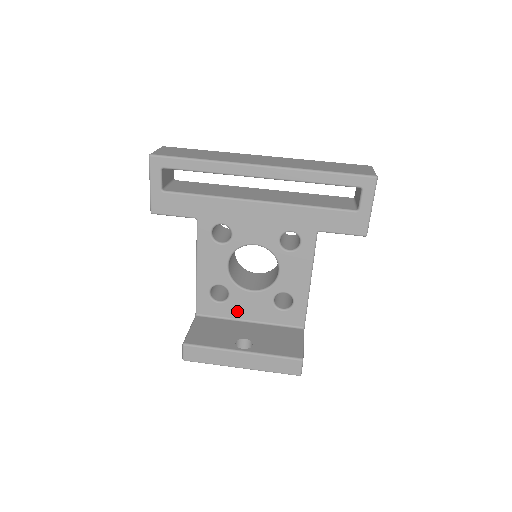
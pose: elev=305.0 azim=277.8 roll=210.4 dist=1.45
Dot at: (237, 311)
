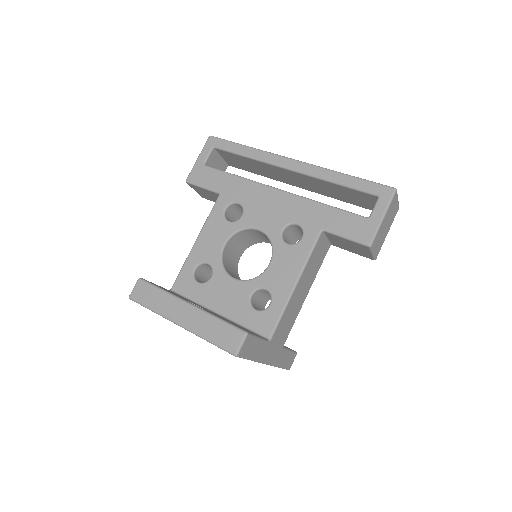
Dot at: (210, 297)
